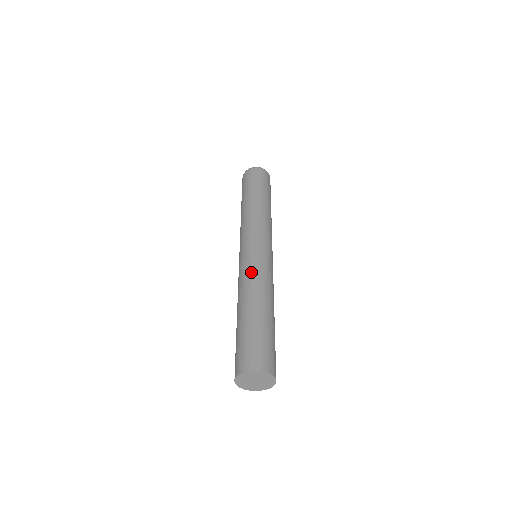
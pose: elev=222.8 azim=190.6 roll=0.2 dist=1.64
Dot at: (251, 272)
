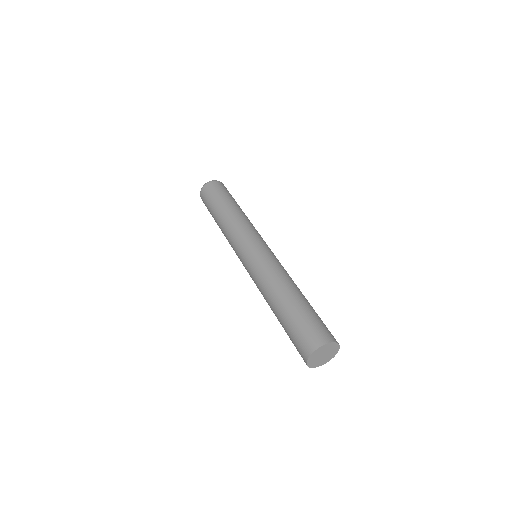
Dot at: (275, 265)
